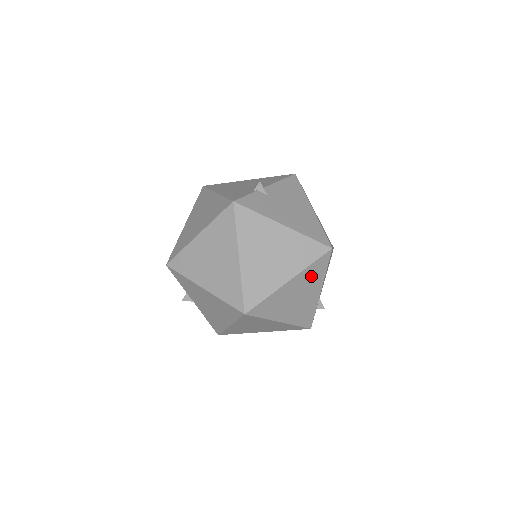
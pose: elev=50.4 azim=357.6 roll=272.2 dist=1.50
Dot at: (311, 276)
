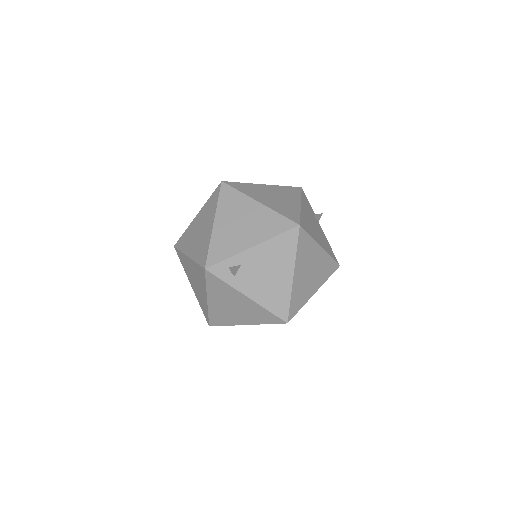
Dot at: (267, 223)
